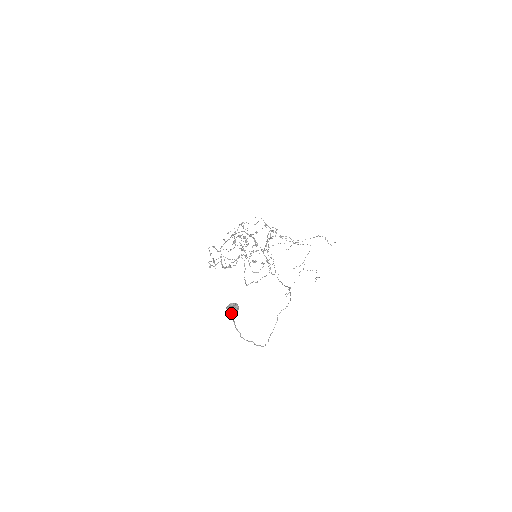
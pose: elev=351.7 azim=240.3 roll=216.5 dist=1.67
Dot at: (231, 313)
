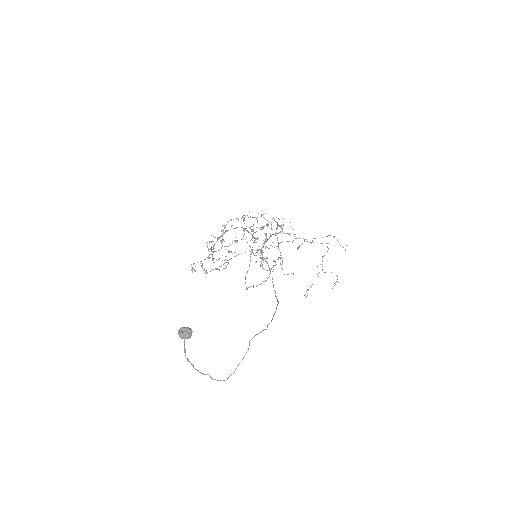
Dot at: (184, 338)
